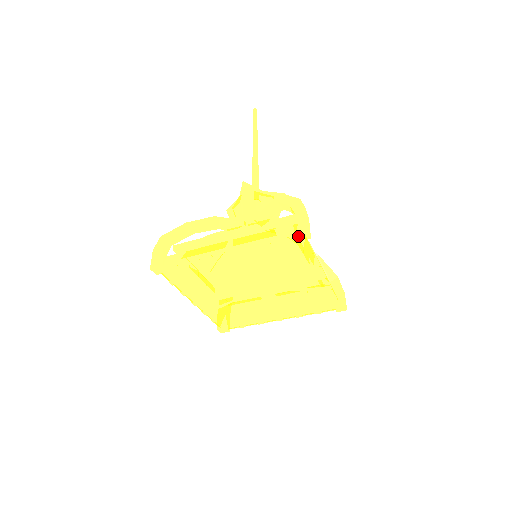
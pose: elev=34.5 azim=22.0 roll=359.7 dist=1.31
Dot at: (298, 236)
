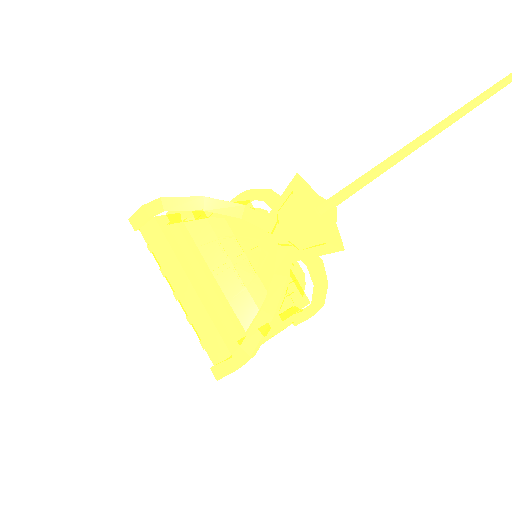
Dot at: (215, 368)
